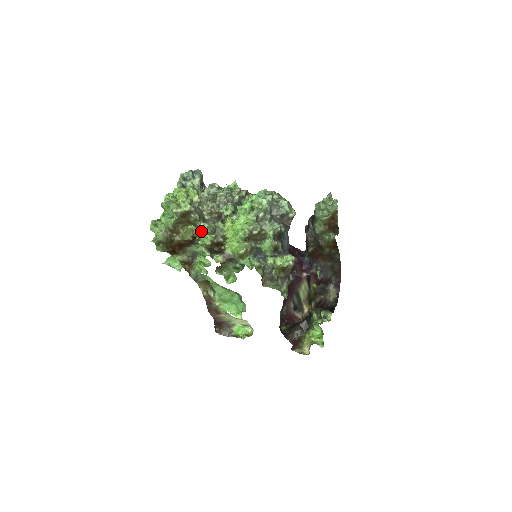
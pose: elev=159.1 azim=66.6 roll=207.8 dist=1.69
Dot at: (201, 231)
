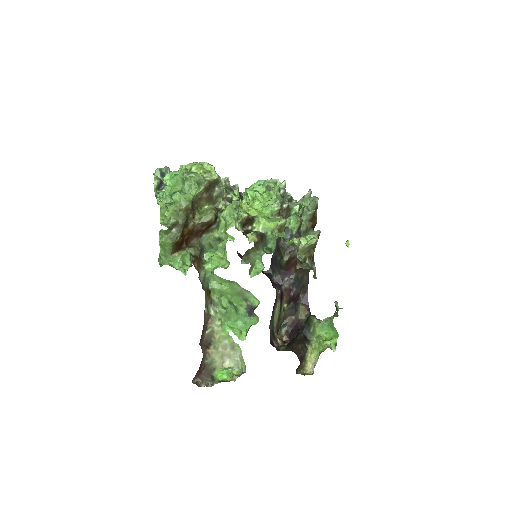
Dot at: (228, 207)
